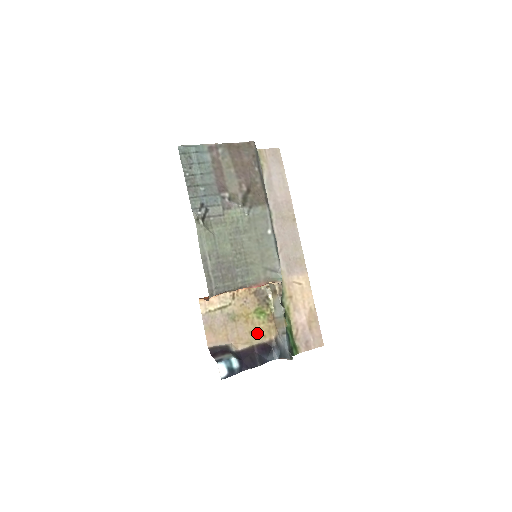
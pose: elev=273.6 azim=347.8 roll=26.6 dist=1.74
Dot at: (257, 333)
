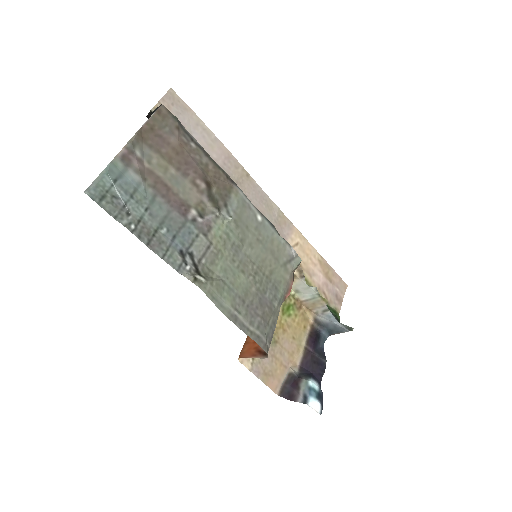
Dot at: (298, 331)
